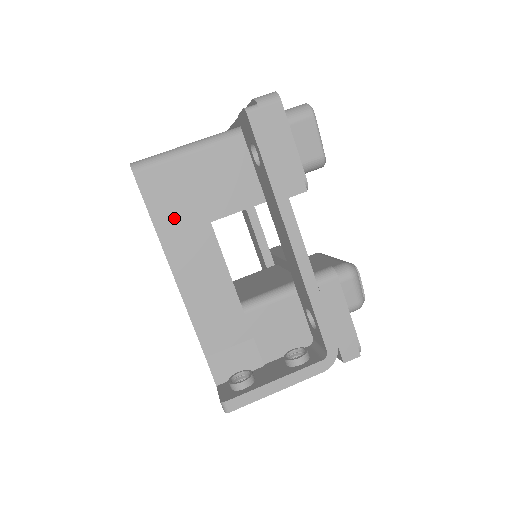
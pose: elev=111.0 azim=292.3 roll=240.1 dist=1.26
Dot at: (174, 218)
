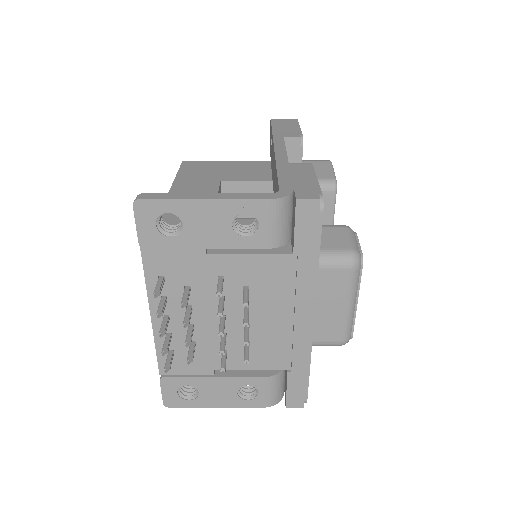
Dot at: (194, 176)
